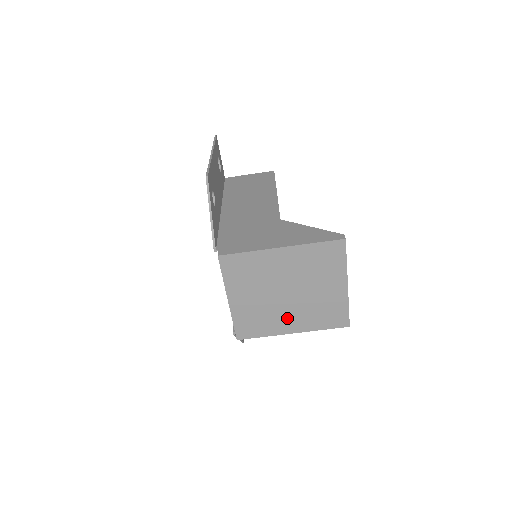
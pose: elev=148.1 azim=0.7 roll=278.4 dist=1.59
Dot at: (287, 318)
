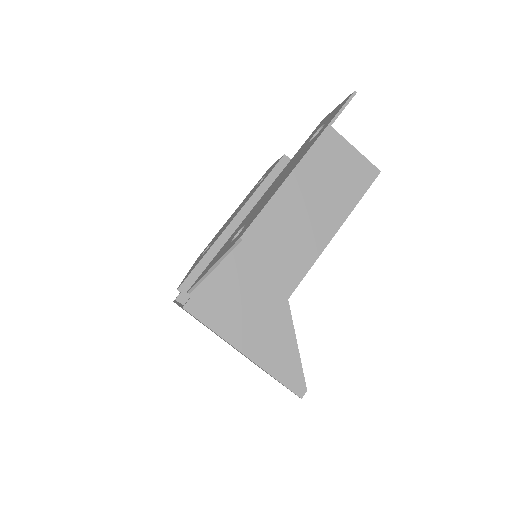
Dot at: (221, 338)
